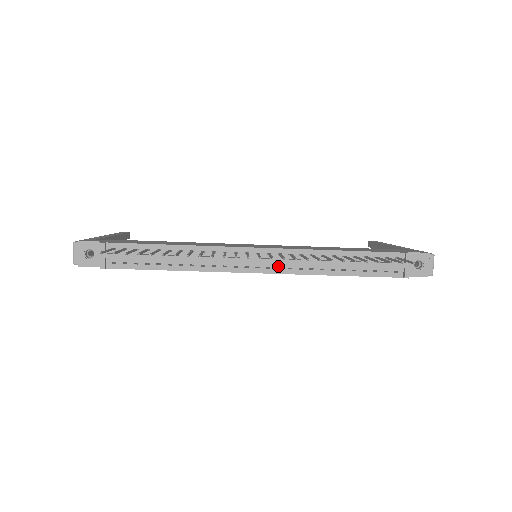
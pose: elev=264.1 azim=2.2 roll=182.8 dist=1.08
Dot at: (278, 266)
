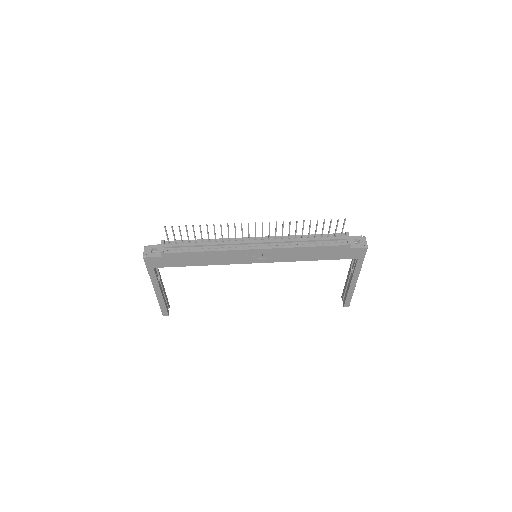
Dot at: (269, 245)
